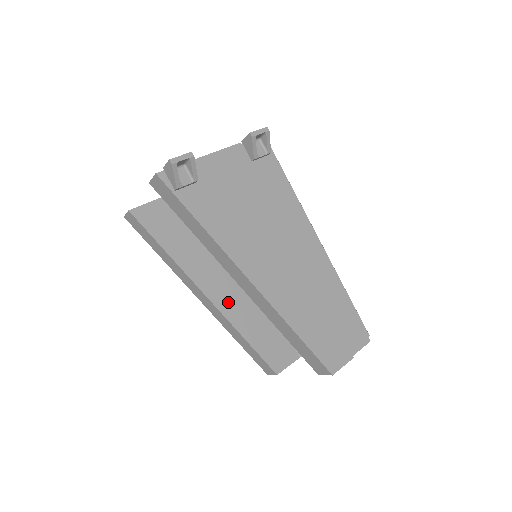
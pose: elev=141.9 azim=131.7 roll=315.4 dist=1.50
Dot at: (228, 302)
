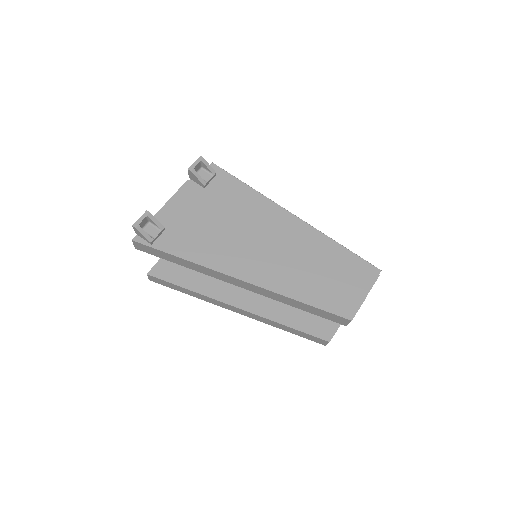
Dot at: (258, 303)
